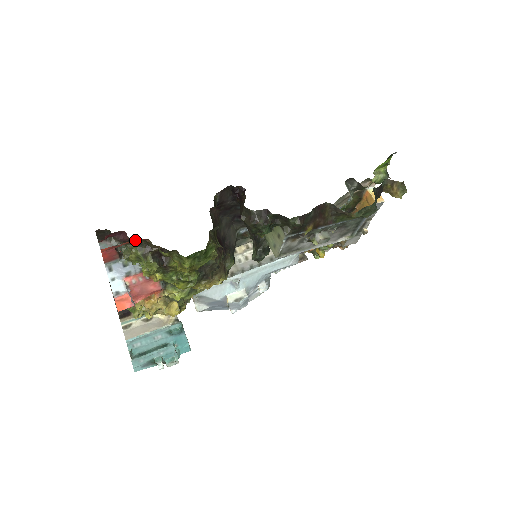
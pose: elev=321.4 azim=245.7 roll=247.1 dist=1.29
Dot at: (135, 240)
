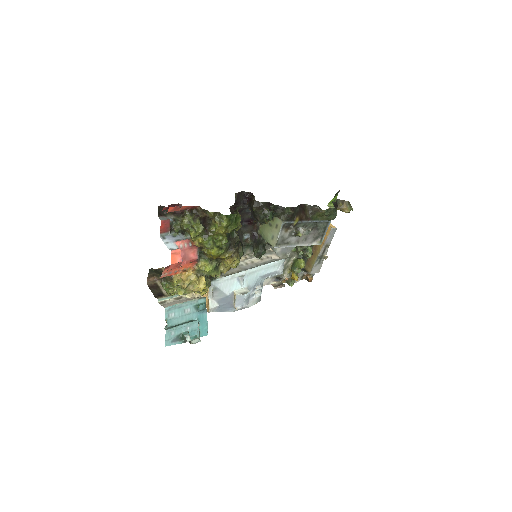
Dot at: occluded
